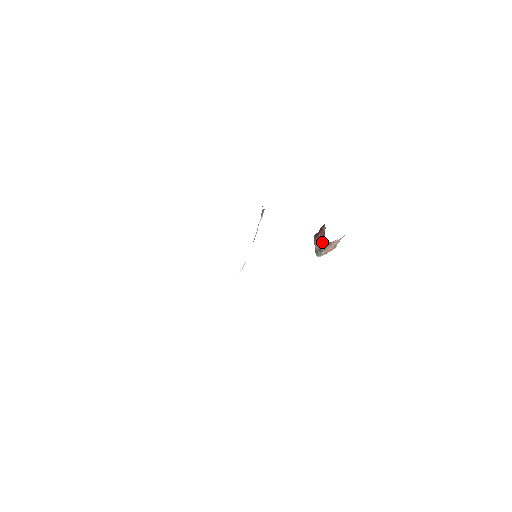
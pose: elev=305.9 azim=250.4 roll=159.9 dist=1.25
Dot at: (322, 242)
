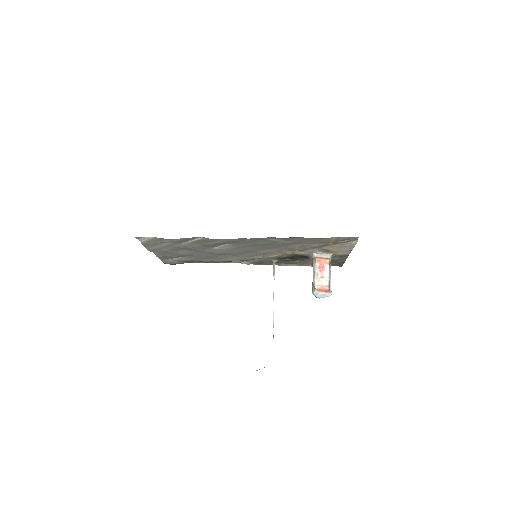
Dot at: occluded
